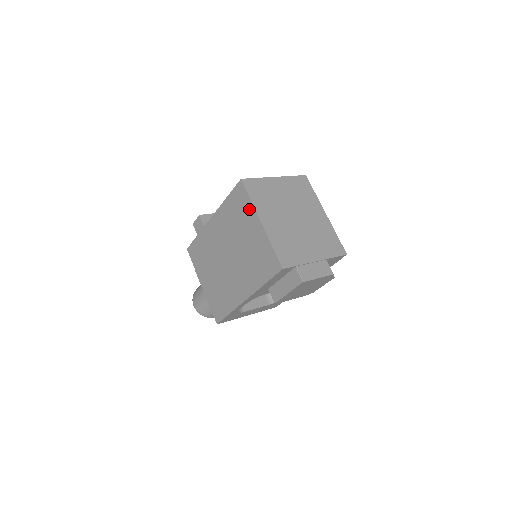
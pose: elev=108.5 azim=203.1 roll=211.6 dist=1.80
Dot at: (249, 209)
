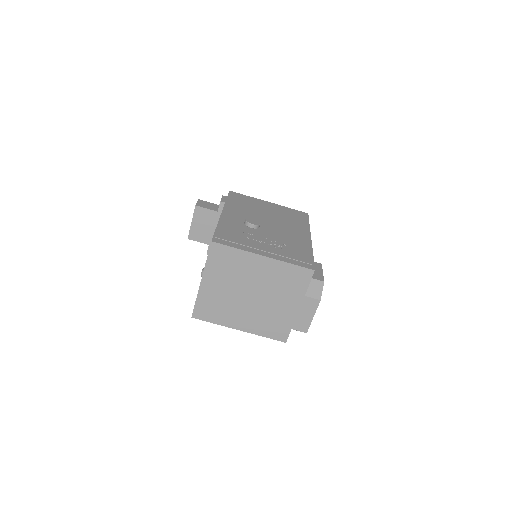
Dot at: occluded
